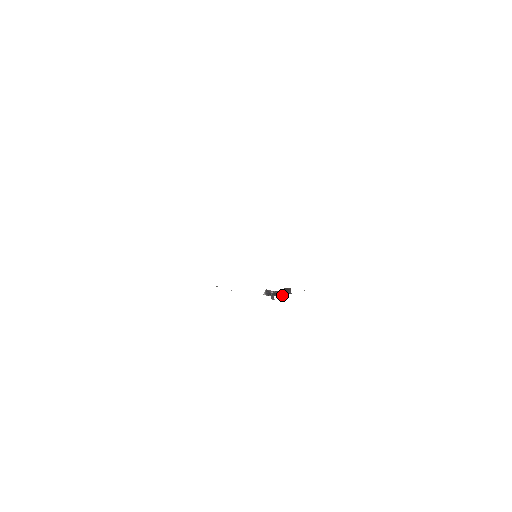
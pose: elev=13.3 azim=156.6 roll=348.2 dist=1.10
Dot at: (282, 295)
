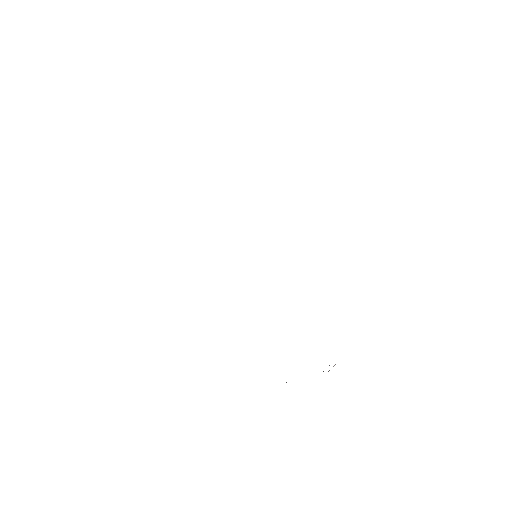
Dot at: occluded
